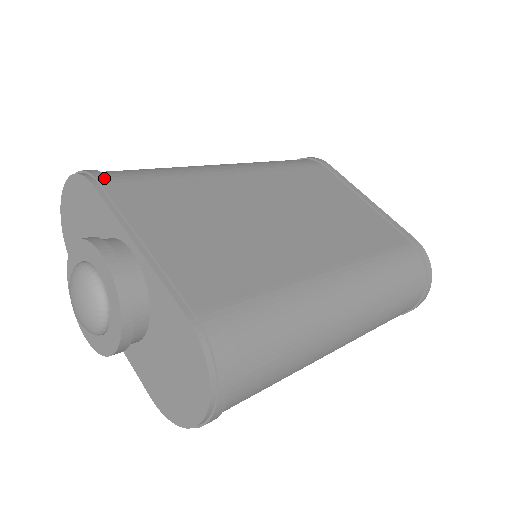
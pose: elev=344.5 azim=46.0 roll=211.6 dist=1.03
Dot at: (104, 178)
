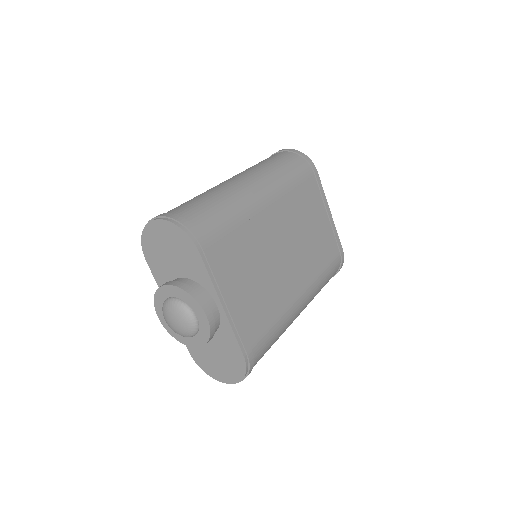
Dot at: (205, 244)
